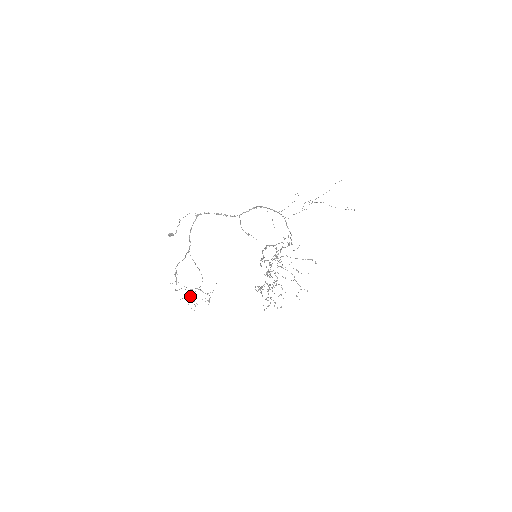
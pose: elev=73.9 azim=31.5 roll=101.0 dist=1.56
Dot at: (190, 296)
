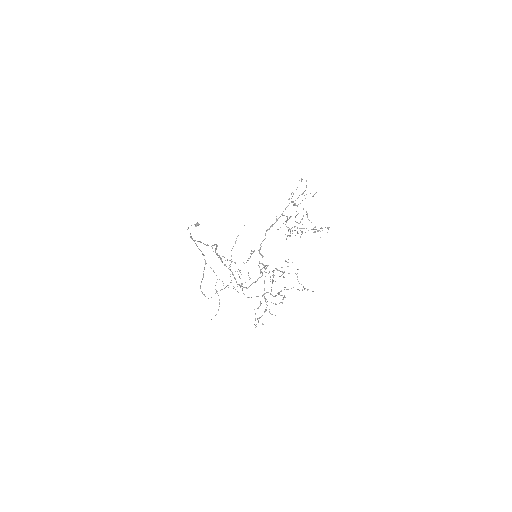
Dot at: occluded
